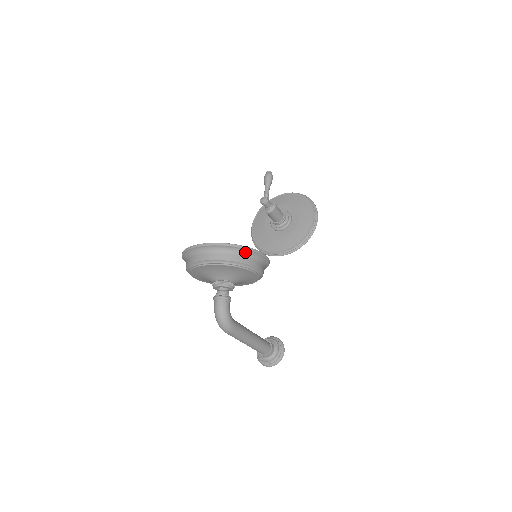
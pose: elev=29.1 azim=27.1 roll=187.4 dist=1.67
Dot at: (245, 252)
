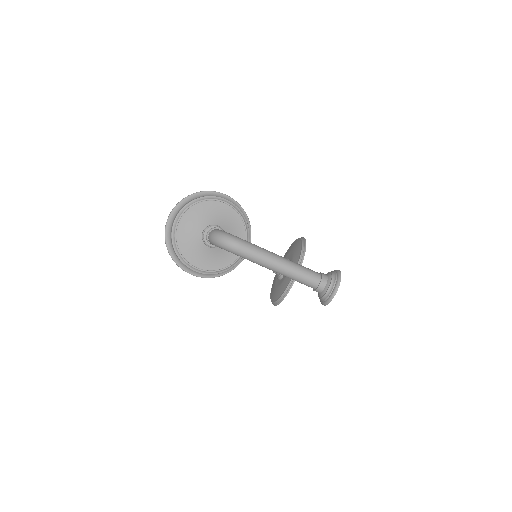
Dot at: (204, 195)
